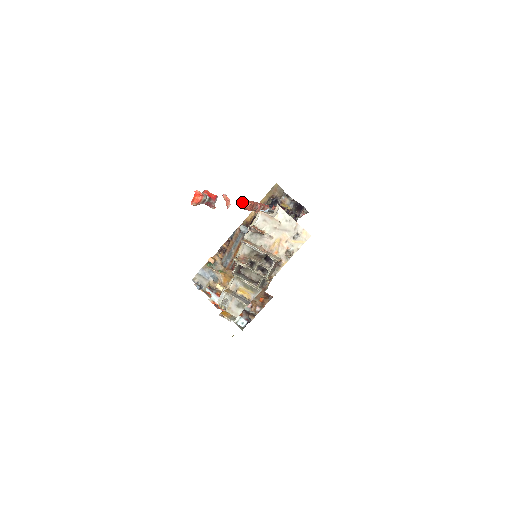
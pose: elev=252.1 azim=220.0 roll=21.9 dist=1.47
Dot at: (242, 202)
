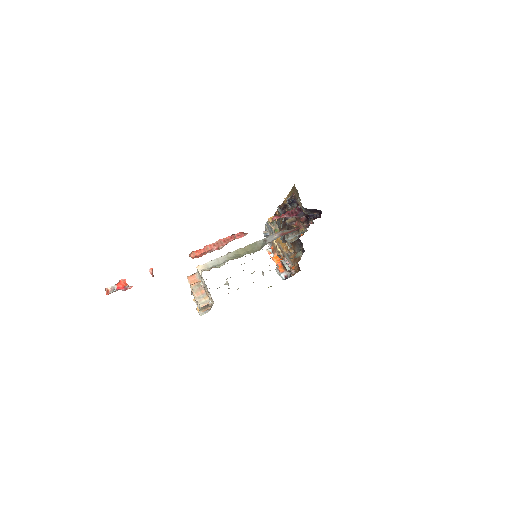
Dot at: (190, 254)
